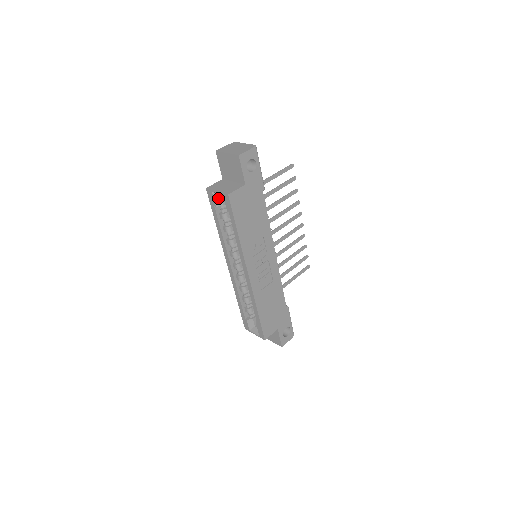
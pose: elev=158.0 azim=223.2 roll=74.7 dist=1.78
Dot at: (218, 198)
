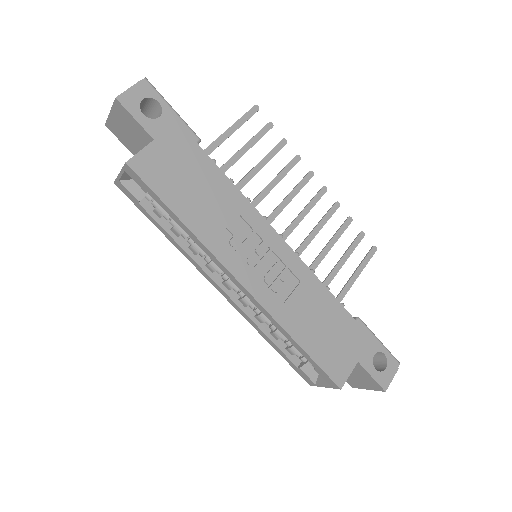
Dot at: (133, 186)
